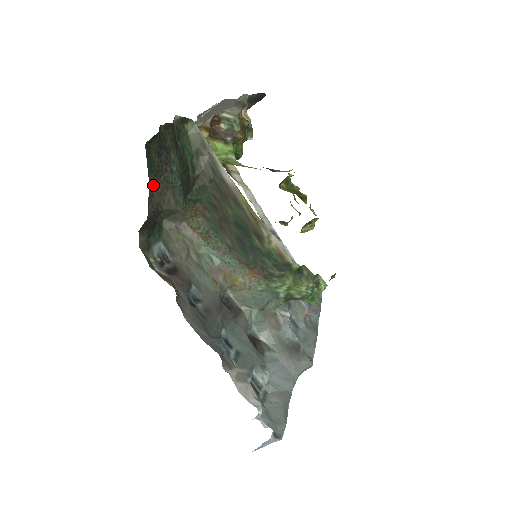
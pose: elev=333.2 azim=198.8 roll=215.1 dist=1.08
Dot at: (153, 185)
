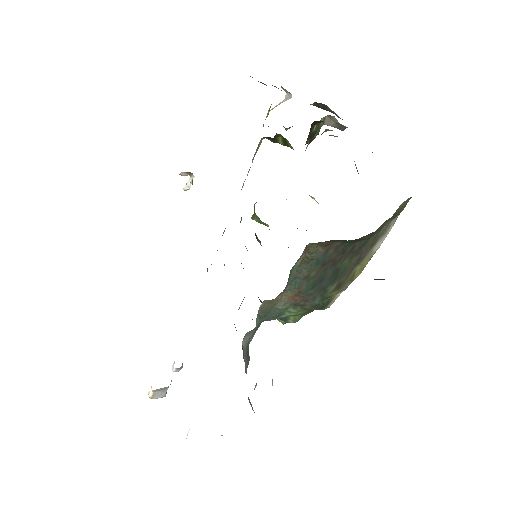
Dot at: occluded
